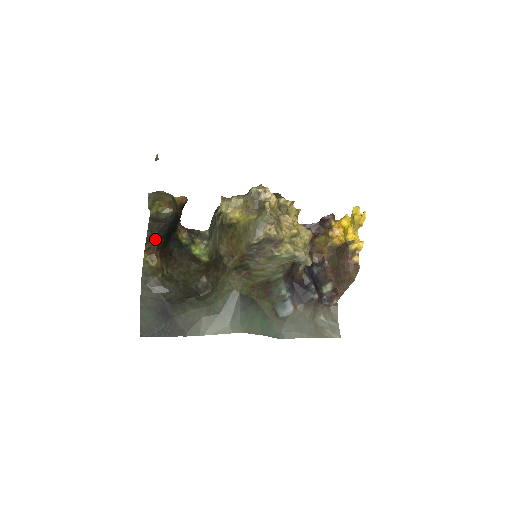
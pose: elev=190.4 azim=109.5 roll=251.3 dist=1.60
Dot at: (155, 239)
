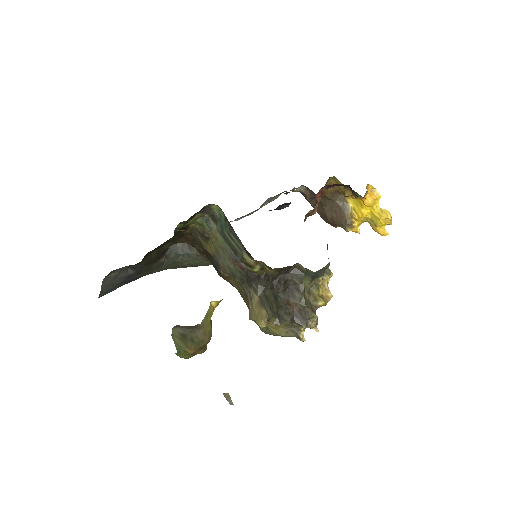
Dot at: occluded
